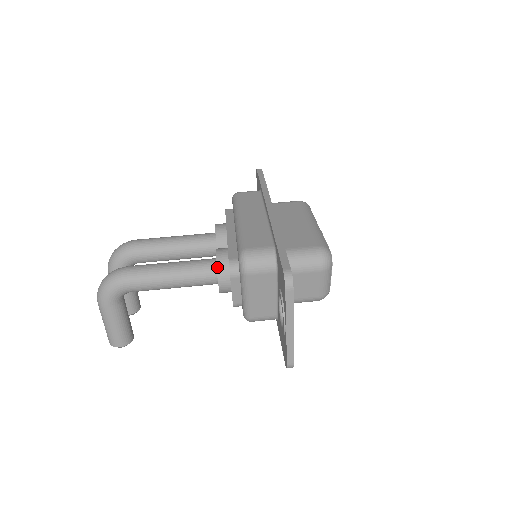
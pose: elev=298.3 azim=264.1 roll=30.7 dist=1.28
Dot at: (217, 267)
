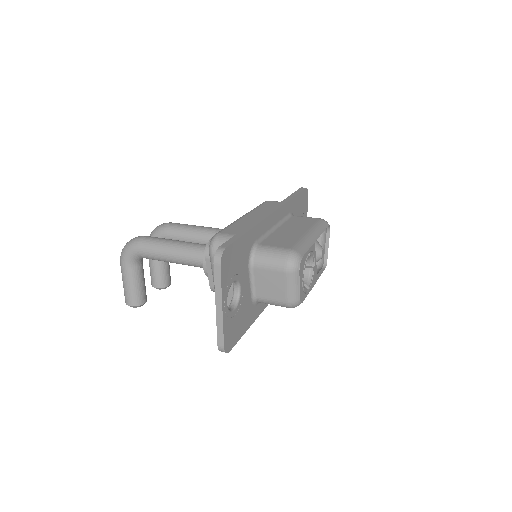
Dot at: (205, 250)
